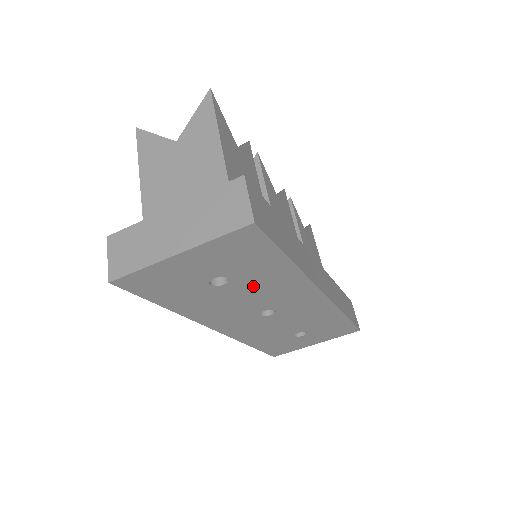
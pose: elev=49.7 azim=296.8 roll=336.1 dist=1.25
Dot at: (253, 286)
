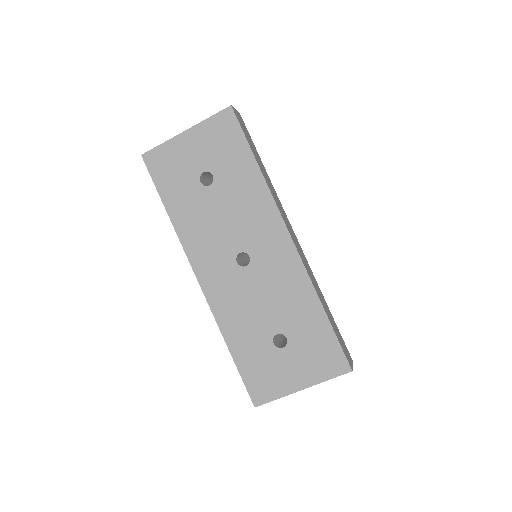
Dot at: (230, 197)
